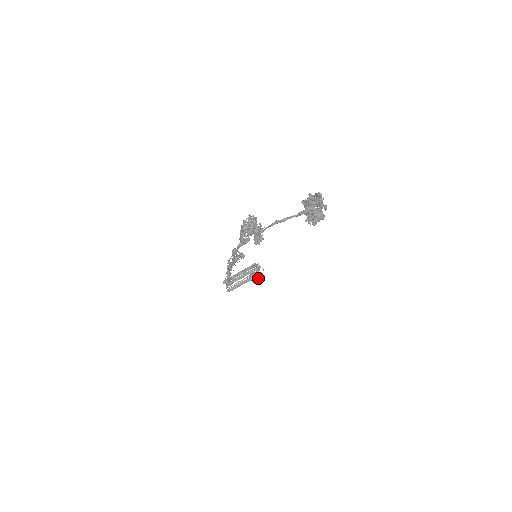
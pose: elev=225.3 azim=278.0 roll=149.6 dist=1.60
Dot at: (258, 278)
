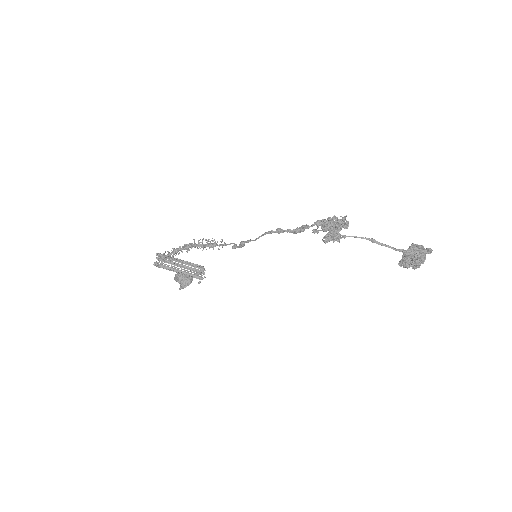
Dot at: (189, 280)
